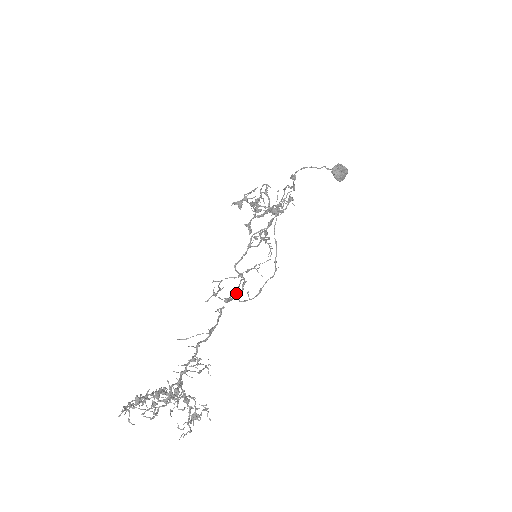
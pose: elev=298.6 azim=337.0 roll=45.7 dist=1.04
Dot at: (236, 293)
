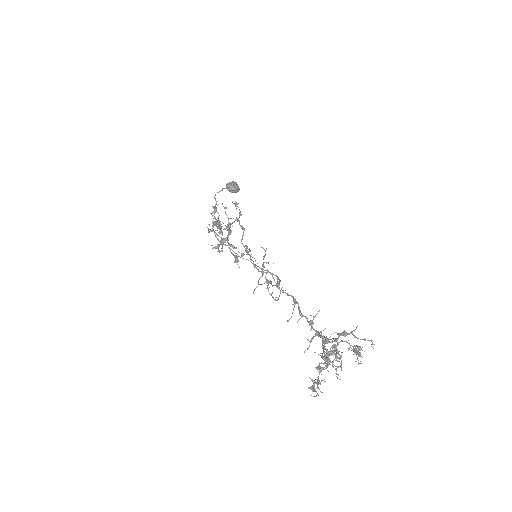
Dot at: (270, 294)
